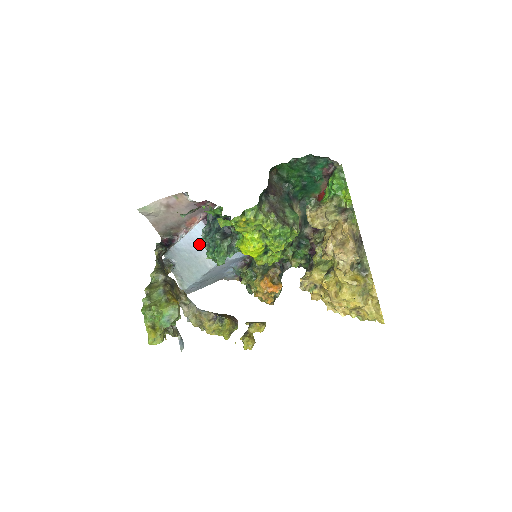
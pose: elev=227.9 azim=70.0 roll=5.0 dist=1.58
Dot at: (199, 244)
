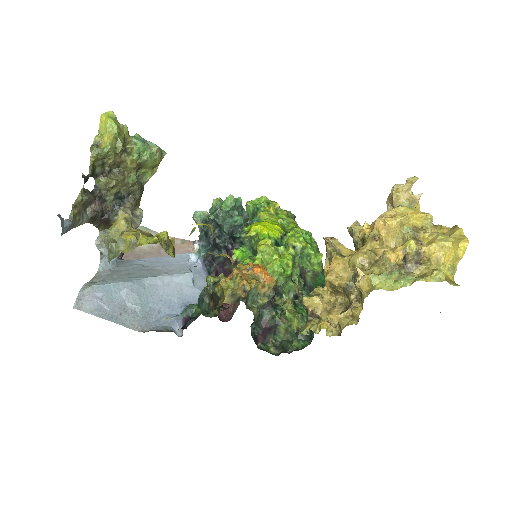
Dot at: (172, 262)
